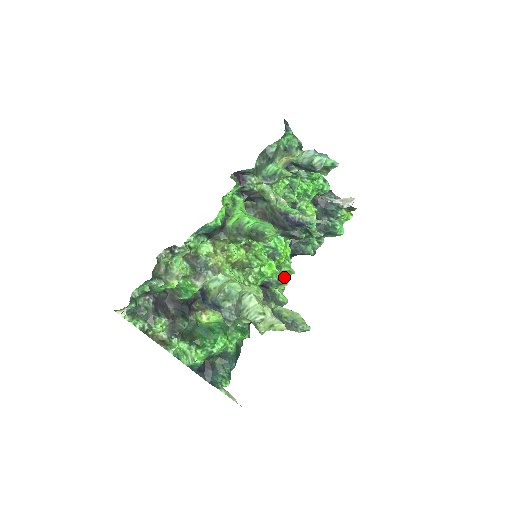
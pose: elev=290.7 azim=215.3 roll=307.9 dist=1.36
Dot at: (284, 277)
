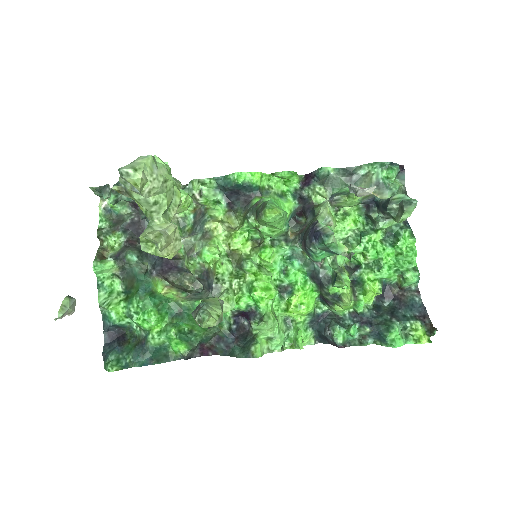
Dot at: (281, 334)
